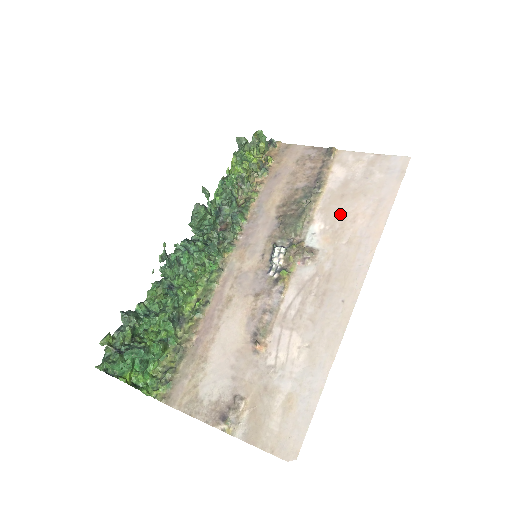
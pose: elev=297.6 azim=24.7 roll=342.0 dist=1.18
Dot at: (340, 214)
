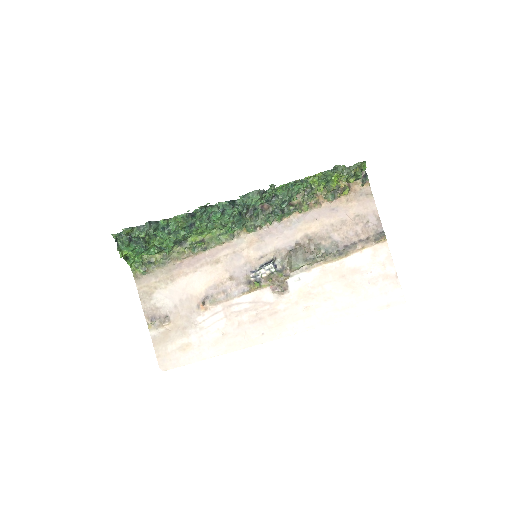
Dot at: (326, 286)
